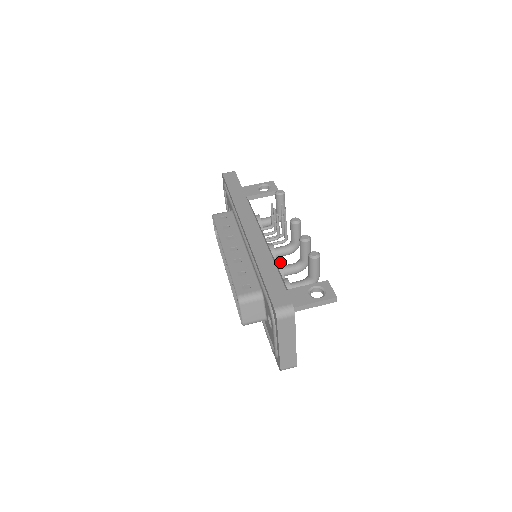
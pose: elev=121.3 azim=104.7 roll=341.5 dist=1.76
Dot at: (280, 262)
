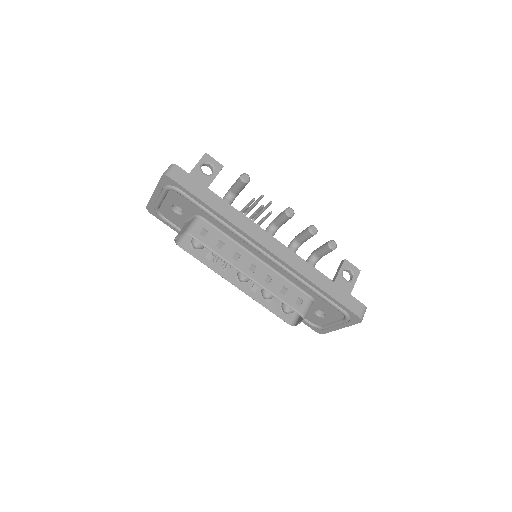
Dot at: occluded
